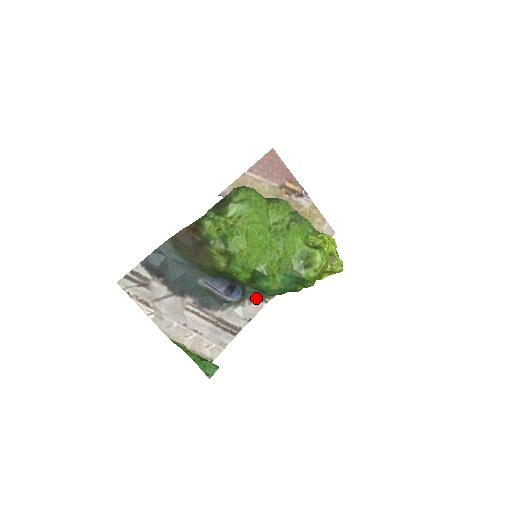
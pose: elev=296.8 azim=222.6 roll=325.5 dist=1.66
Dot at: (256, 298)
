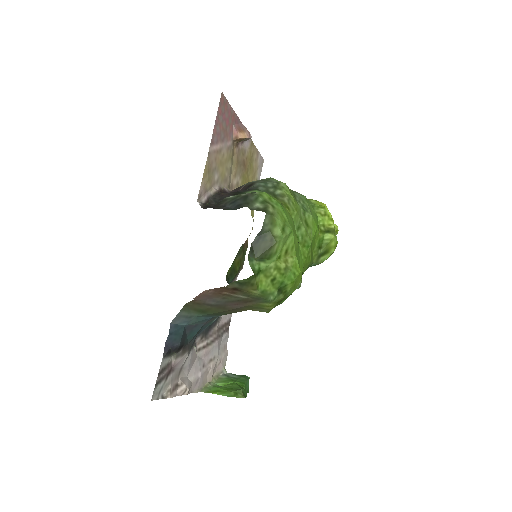
Dot at: (233, 281)
